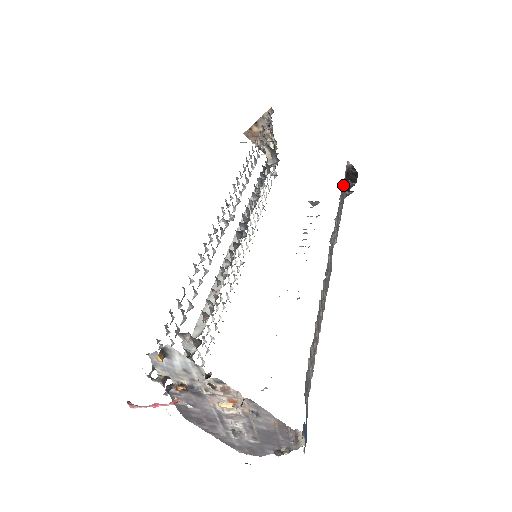
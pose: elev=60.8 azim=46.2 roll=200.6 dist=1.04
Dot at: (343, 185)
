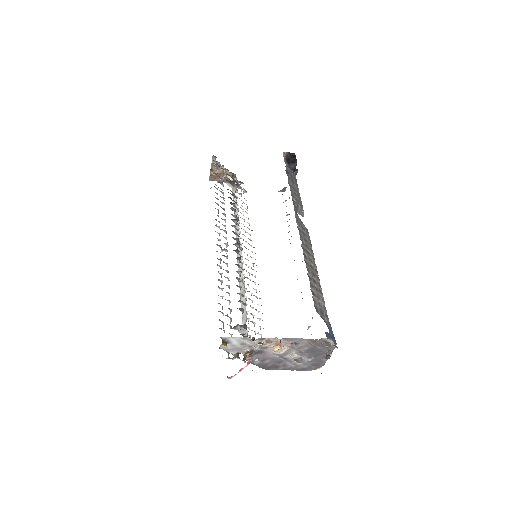
Dot at: (288, 171)
